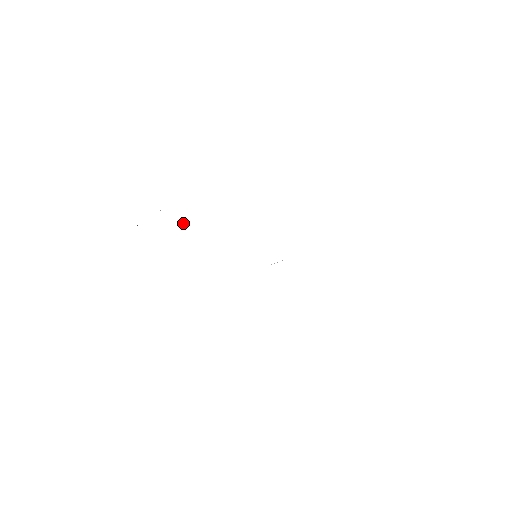
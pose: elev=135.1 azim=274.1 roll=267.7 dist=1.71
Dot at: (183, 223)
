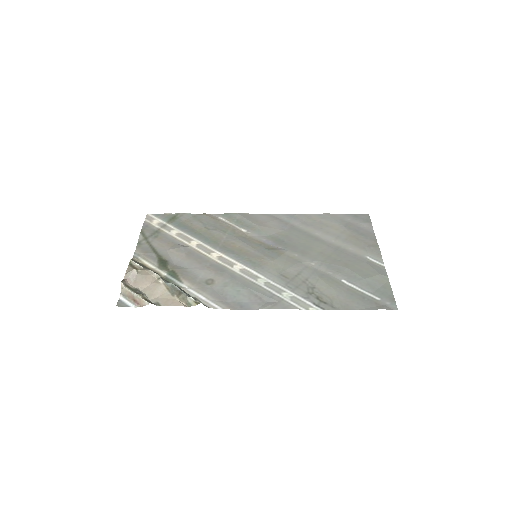
Dot at: (174, 287)
